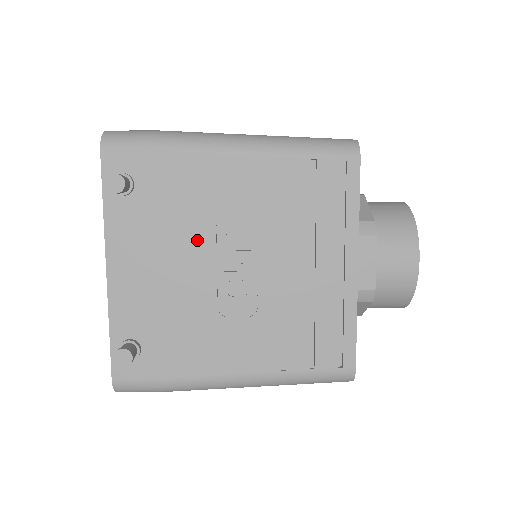
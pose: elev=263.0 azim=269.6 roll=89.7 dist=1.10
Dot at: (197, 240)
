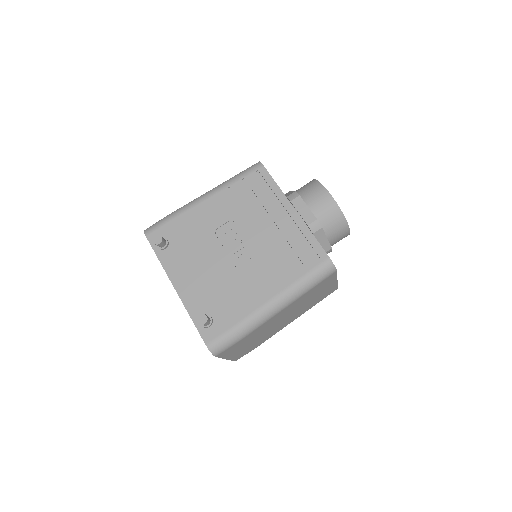
Dot at: (210, 246)
